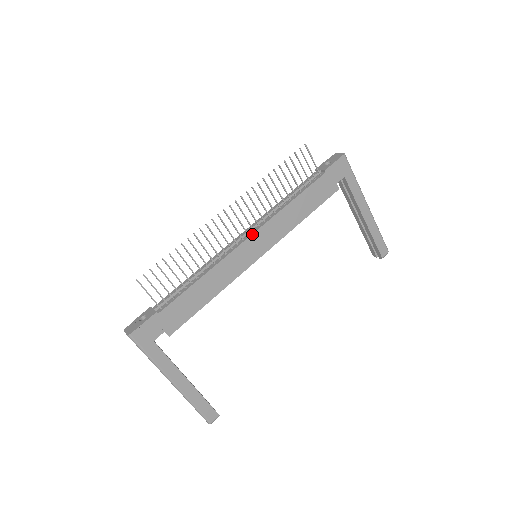
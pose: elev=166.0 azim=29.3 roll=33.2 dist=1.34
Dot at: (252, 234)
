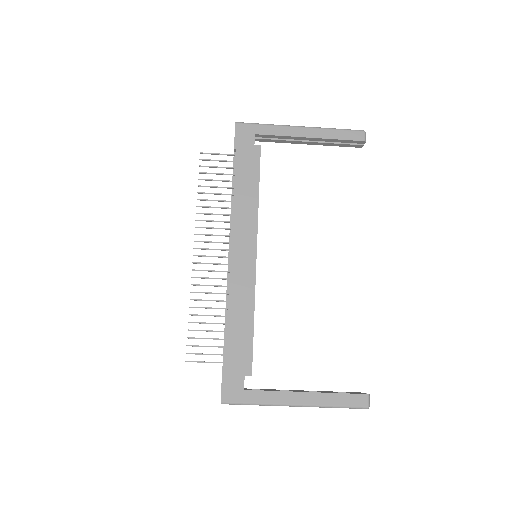
Dot at: (231, 247)
